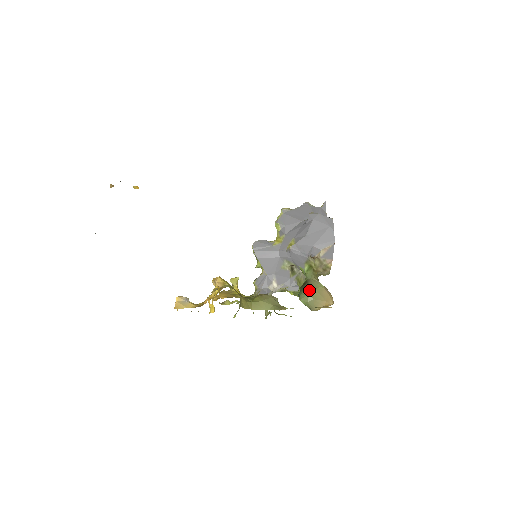
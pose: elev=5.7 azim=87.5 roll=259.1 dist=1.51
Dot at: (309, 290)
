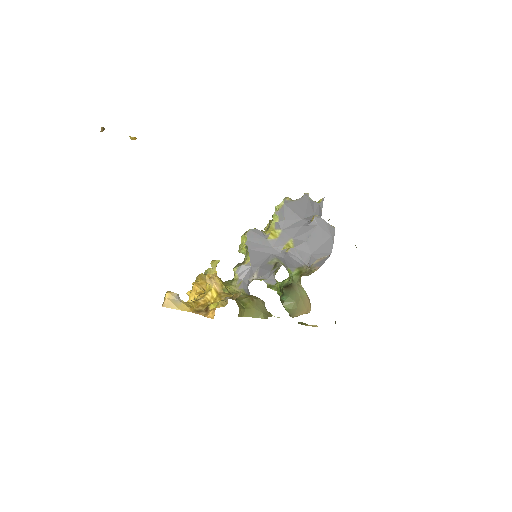
Dot at: (295, 298)
